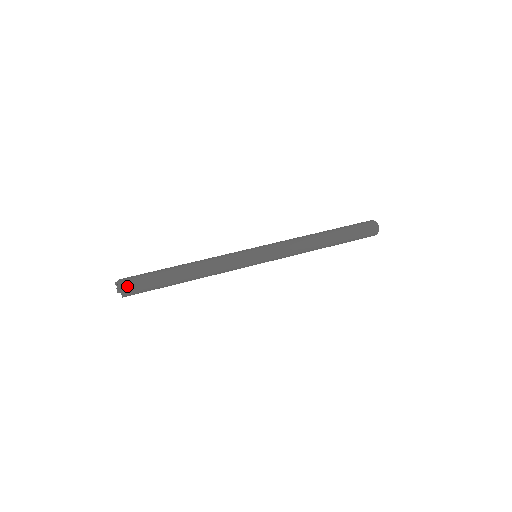
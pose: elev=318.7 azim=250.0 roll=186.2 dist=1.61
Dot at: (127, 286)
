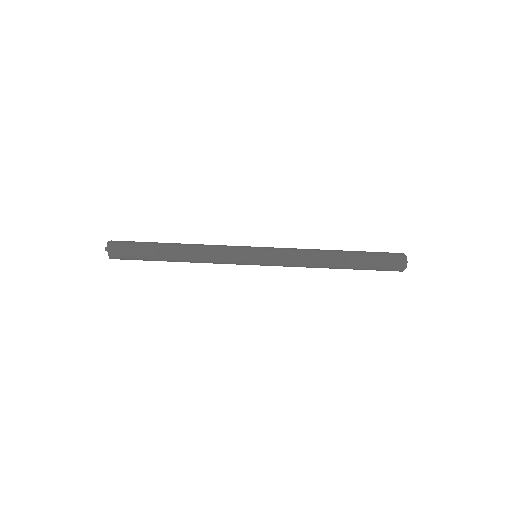
Dot at: occluded
